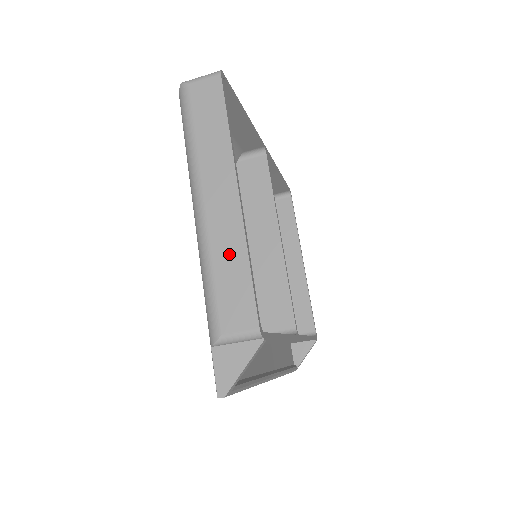
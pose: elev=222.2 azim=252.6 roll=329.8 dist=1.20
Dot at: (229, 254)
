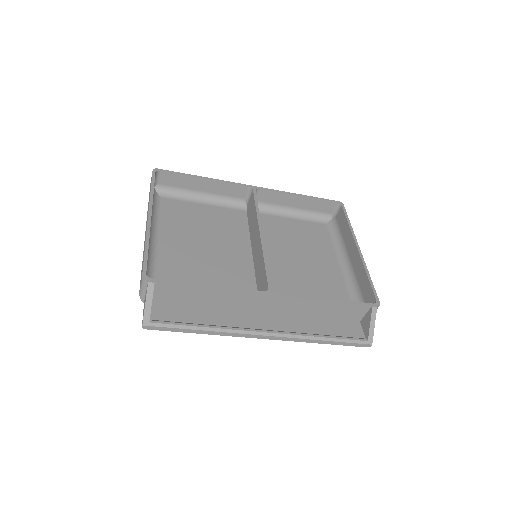
Dot at: occluded
